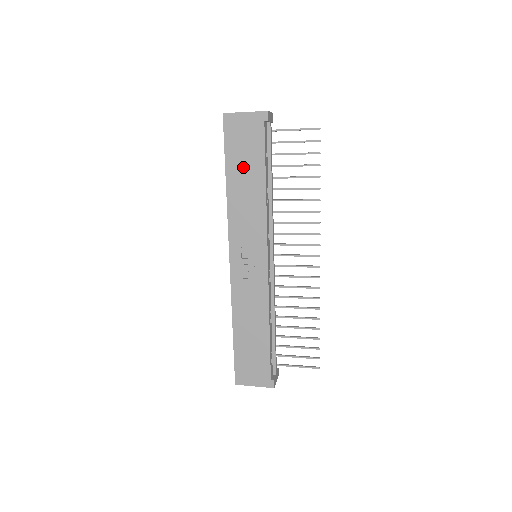
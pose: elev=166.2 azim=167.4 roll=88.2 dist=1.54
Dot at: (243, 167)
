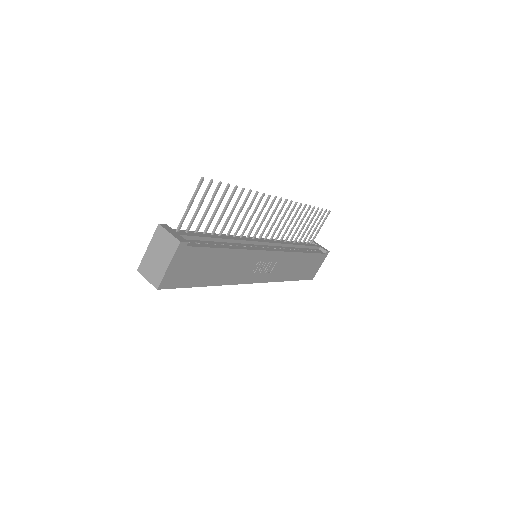
Dot at: (208, 270)
